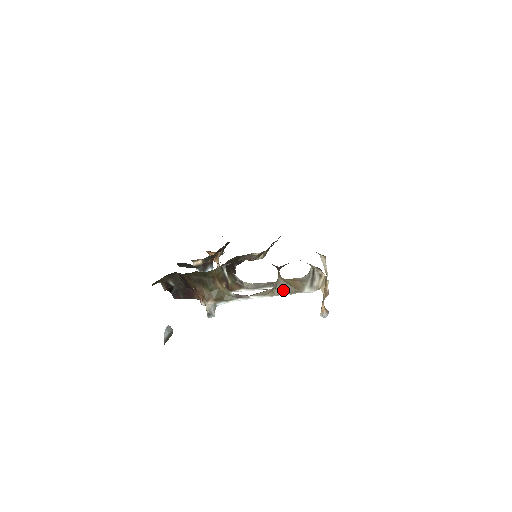
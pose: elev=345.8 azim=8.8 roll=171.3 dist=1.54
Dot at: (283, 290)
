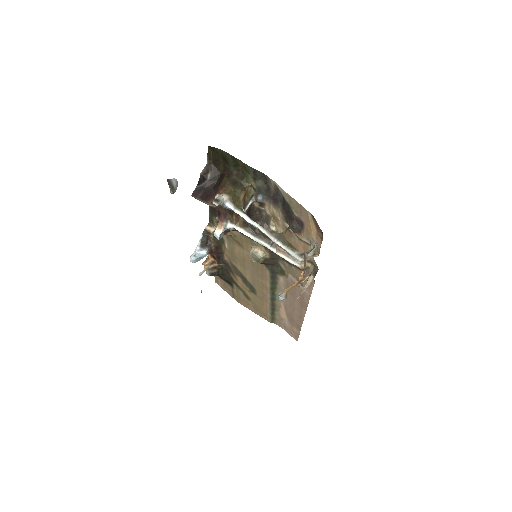
Dot at: (280, 238)
